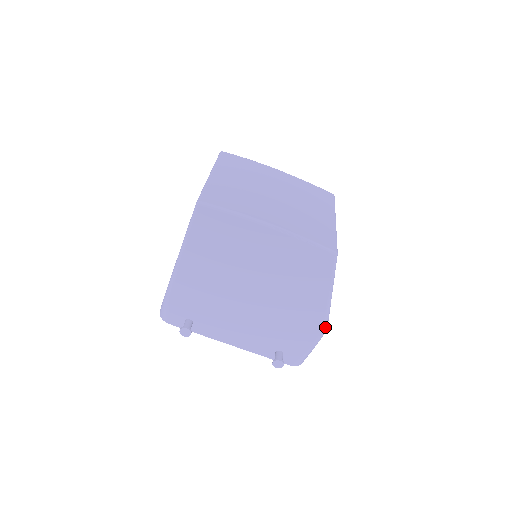
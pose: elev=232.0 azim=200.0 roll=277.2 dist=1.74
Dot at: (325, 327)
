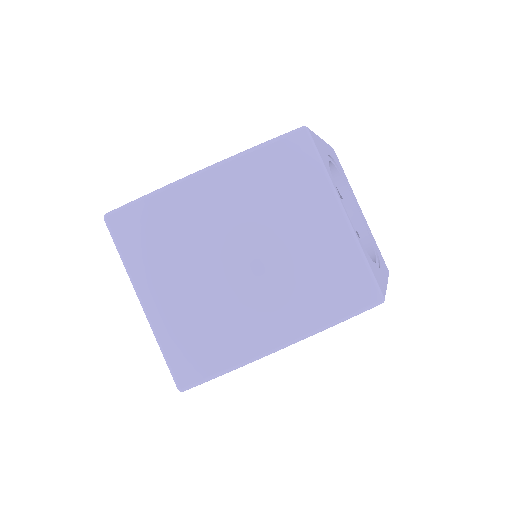
Dot at: occluded
